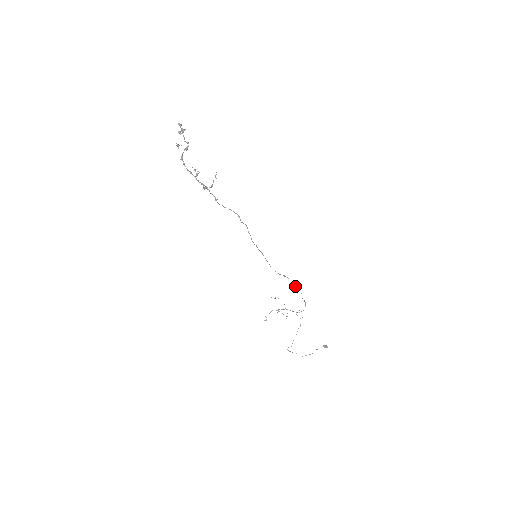
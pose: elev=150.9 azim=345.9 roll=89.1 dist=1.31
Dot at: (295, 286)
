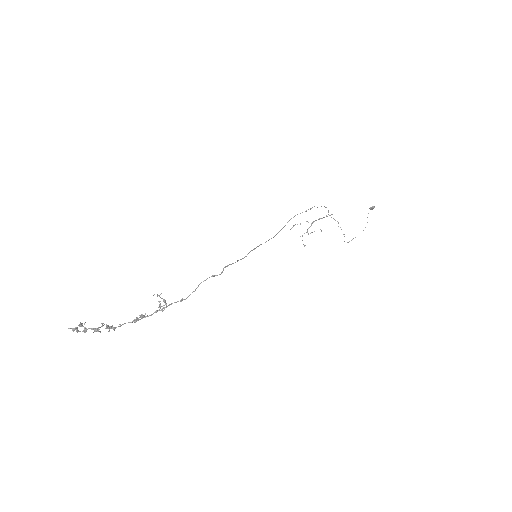
Dot at: occluded
